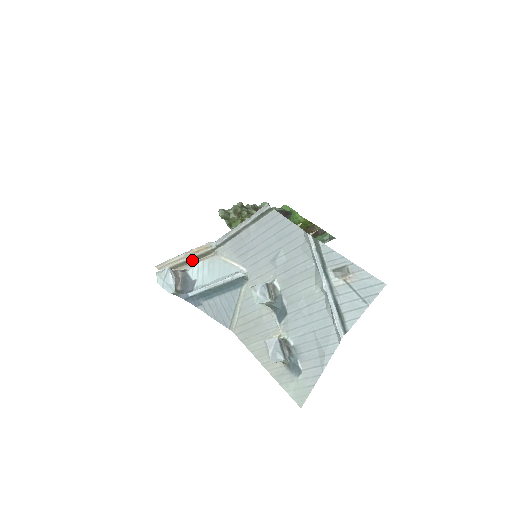
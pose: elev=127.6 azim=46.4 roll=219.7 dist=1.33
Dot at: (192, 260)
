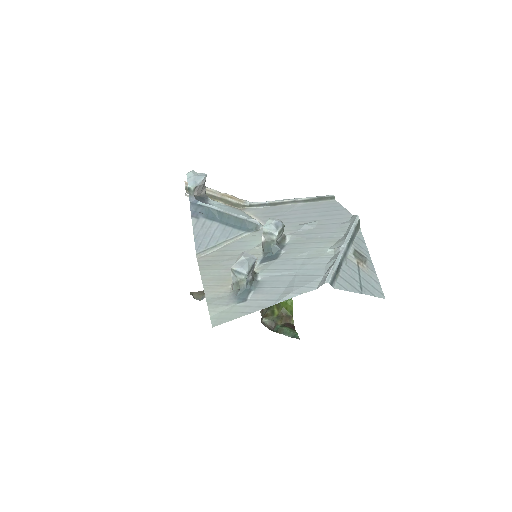
Dot at: (219, 199)
